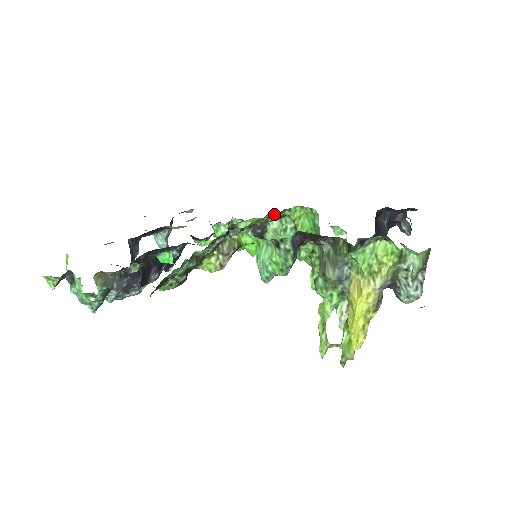
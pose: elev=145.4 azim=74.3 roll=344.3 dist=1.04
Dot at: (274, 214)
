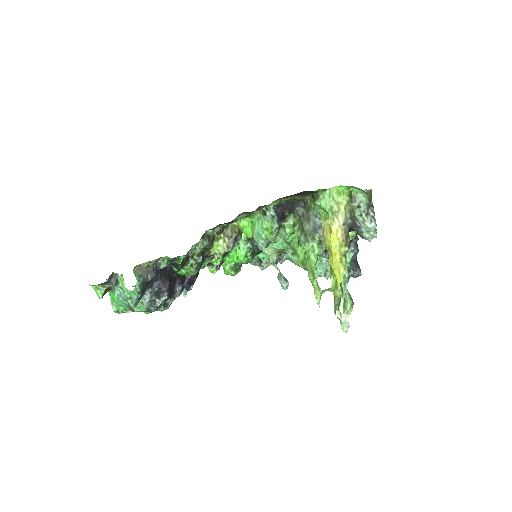
Dot at: occluded
